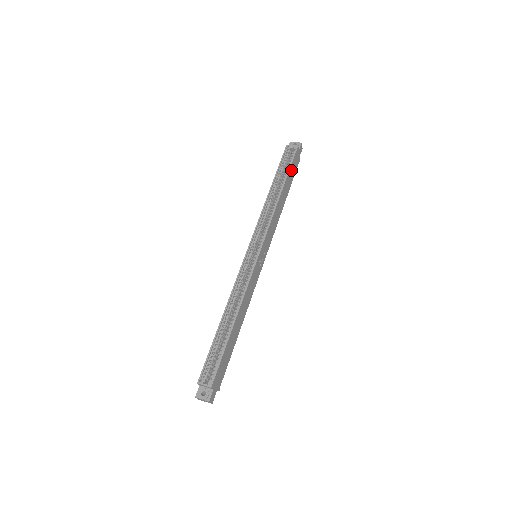
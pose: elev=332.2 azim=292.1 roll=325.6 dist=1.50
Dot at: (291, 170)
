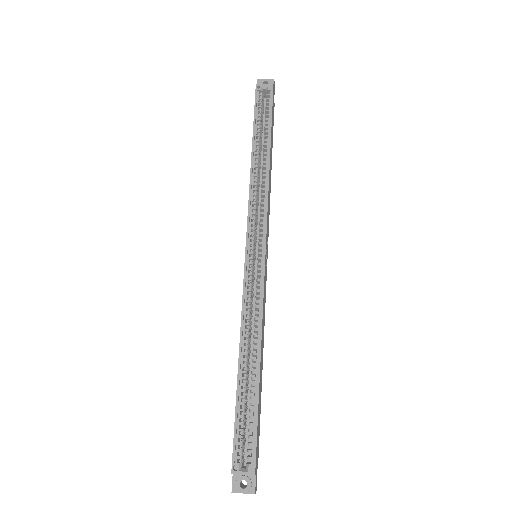
Dot at: (272, 121)
